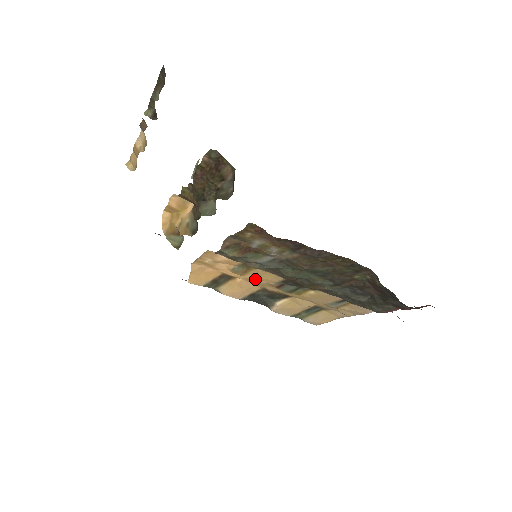
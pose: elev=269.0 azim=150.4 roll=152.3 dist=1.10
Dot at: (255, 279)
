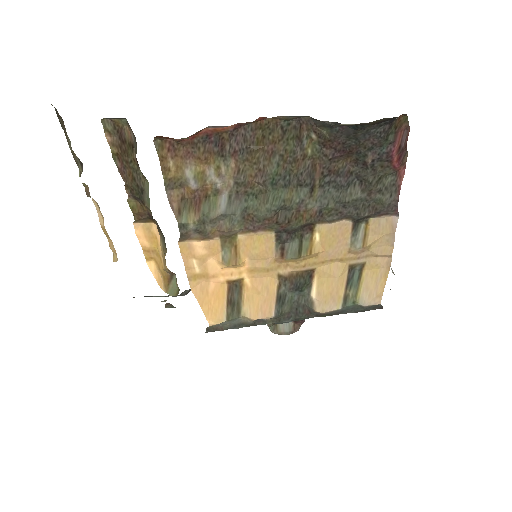
Dot at: (256, 264)
